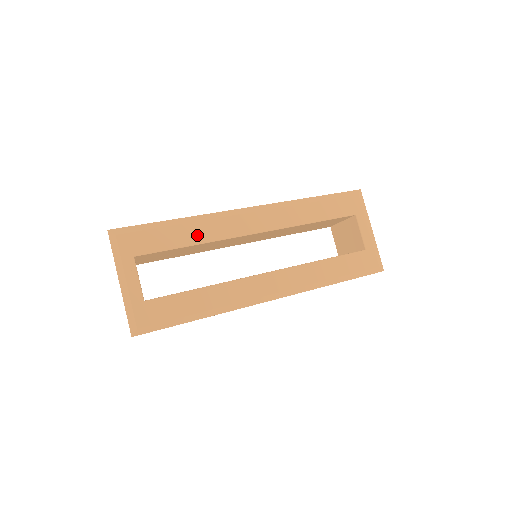
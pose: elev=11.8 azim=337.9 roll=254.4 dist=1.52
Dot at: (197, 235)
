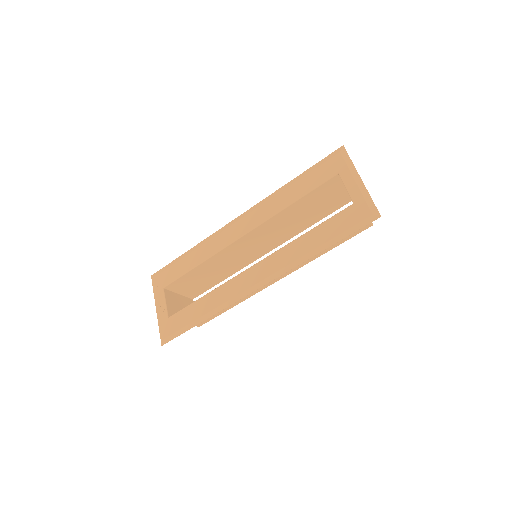
Dot at: (200, 257)
